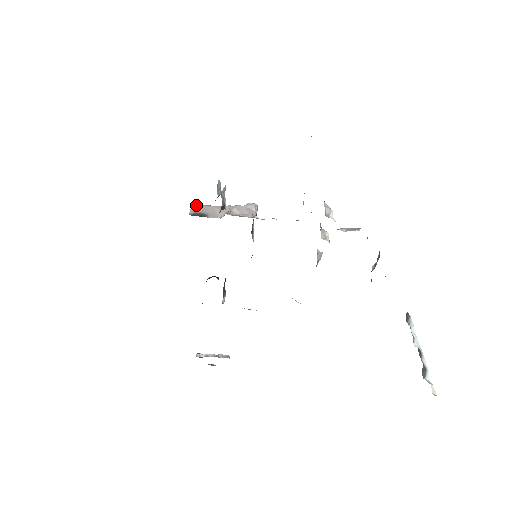
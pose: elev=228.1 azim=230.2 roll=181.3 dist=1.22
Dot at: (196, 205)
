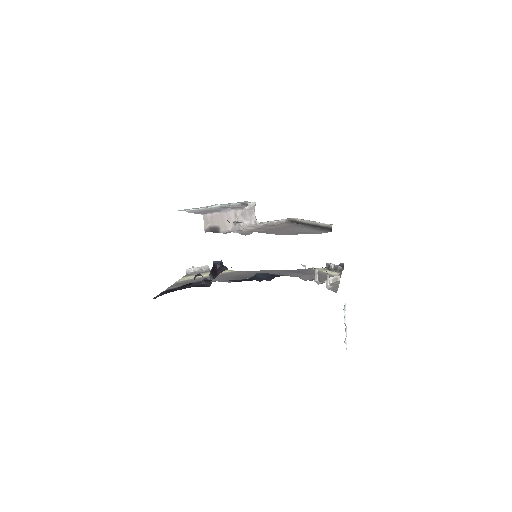
Dot at: (207, 215)
